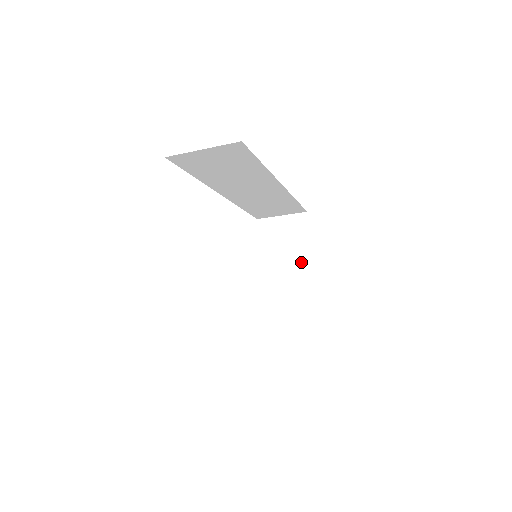
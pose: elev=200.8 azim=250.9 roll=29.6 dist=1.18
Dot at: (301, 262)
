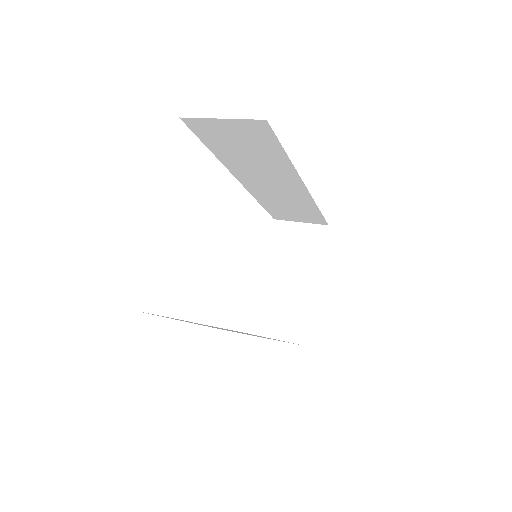
Dot at: (307, 277)
